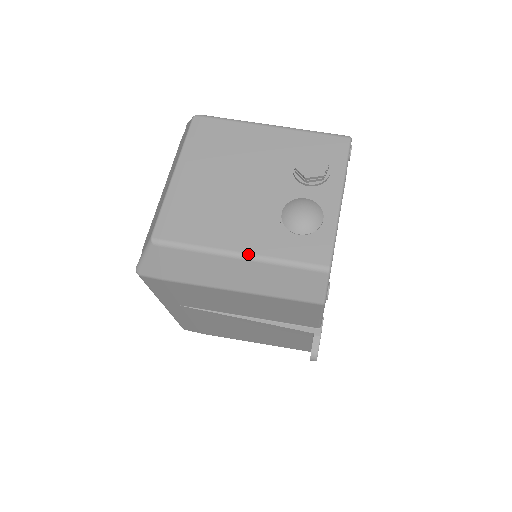
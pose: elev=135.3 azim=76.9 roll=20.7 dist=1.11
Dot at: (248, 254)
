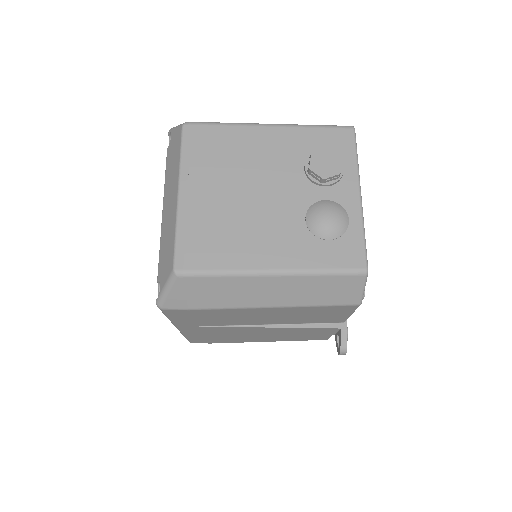
Dot at: (282, 270)
